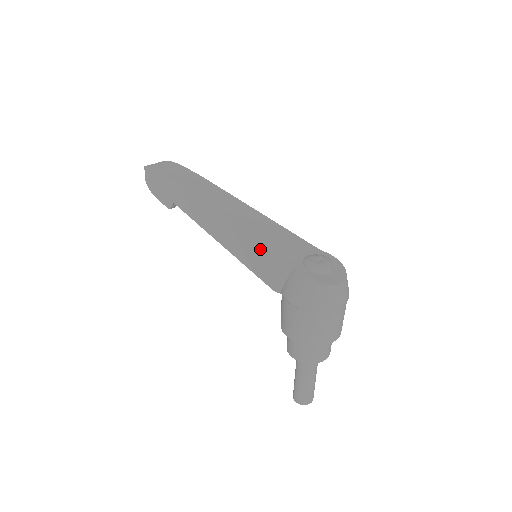
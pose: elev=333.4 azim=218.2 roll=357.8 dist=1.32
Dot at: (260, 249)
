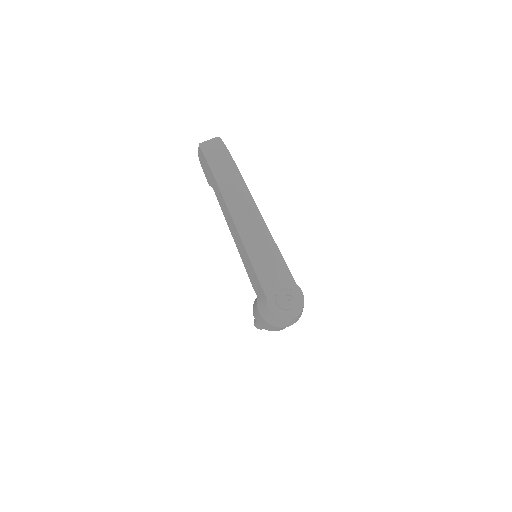
Dot at: (253, 271)
